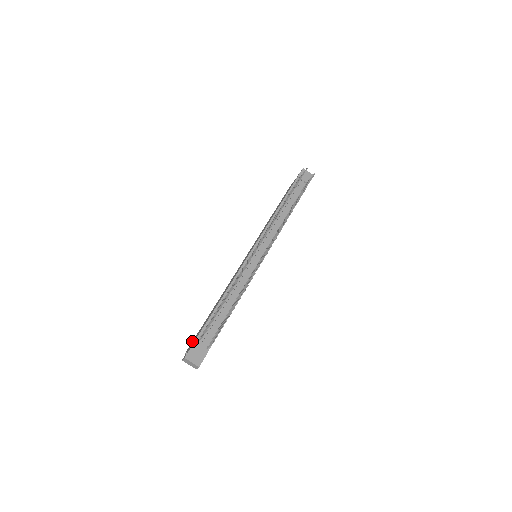
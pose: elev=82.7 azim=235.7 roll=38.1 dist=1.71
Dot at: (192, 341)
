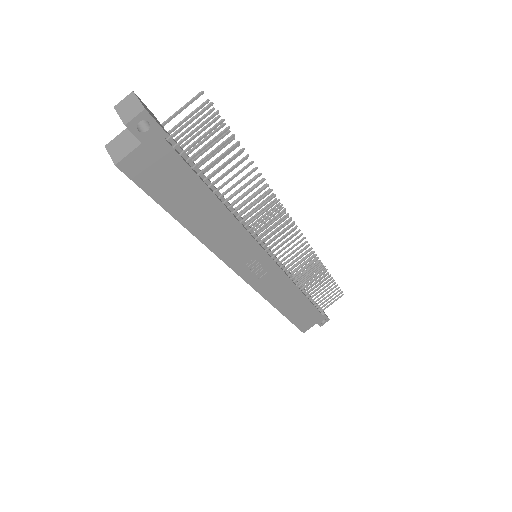
Dot at: occluded
